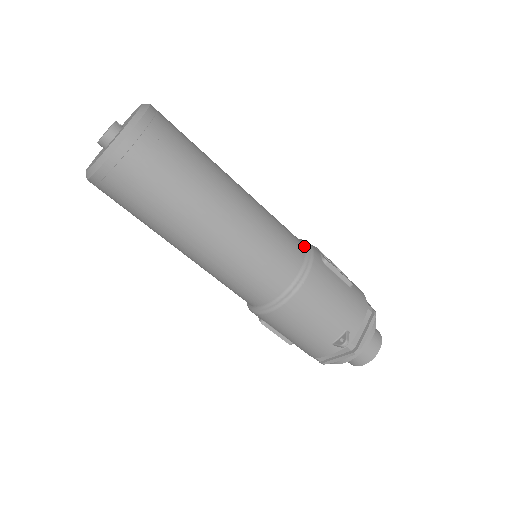
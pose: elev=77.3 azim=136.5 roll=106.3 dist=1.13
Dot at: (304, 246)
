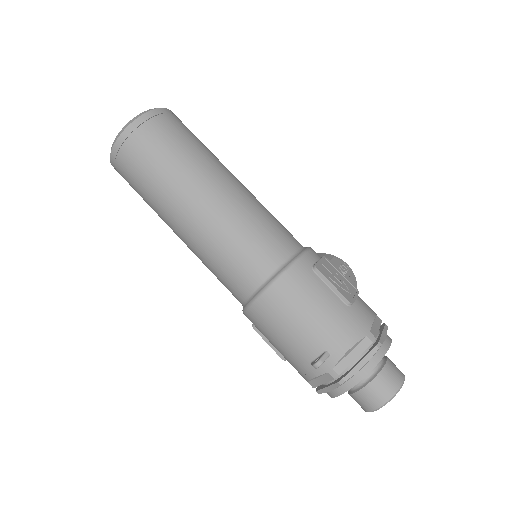
Dot at: (297, 250)
